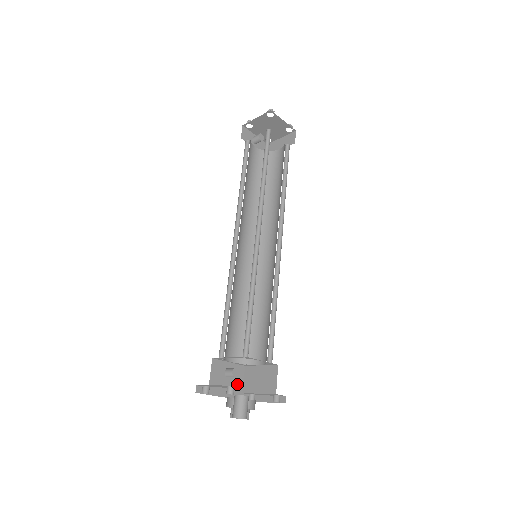
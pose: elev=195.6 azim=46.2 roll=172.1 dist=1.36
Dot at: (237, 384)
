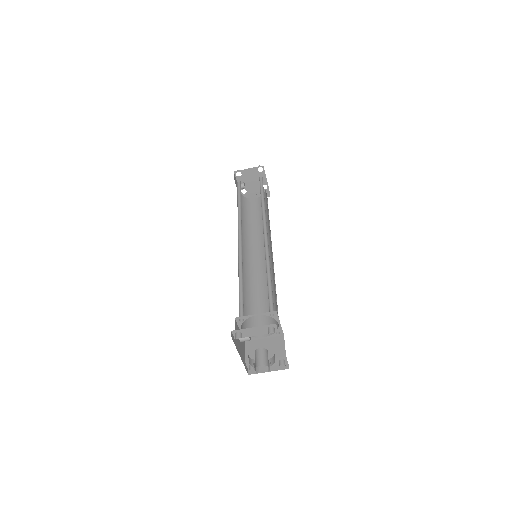
Dot at: (243, 352)
